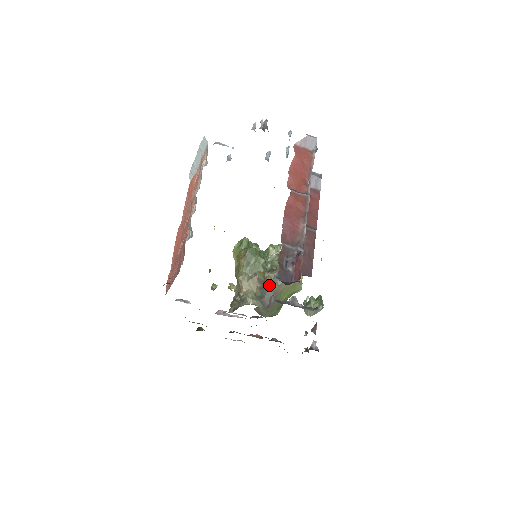
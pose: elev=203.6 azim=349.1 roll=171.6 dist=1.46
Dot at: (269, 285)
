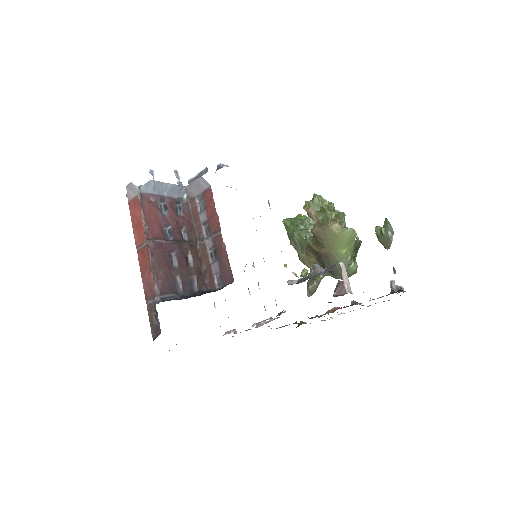
Dot at: (318, 253)
